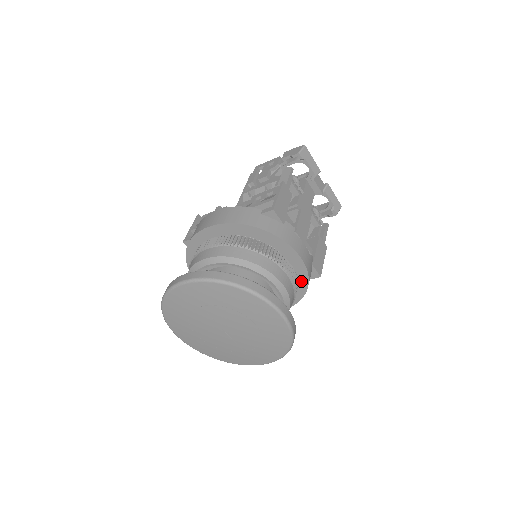
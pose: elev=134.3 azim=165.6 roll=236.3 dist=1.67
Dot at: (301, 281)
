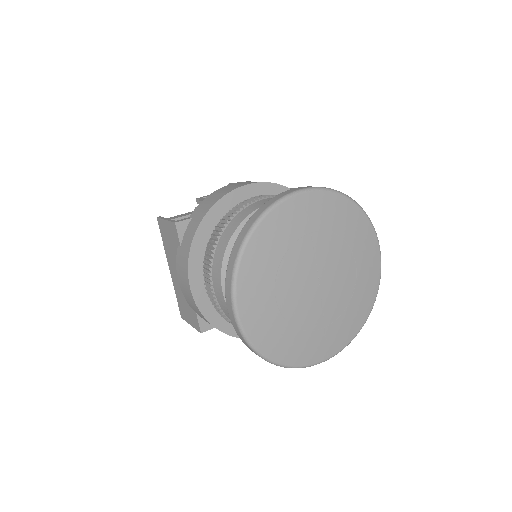
Dot at: occluded
